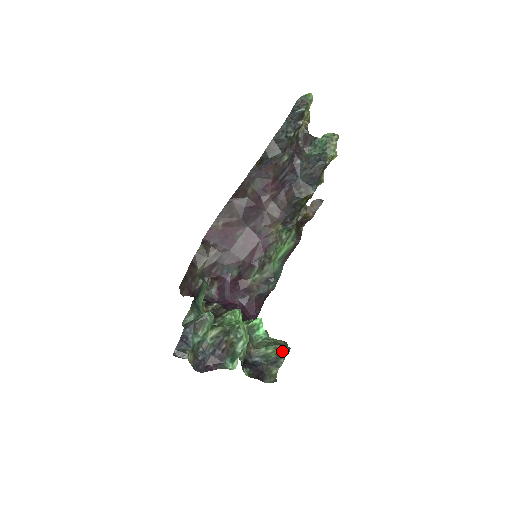
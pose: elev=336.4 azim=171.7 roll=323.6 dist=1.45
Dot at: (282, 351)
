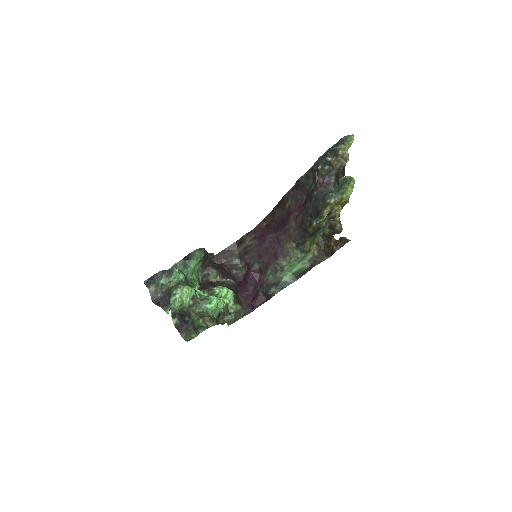
Dot at: (199, 323)
